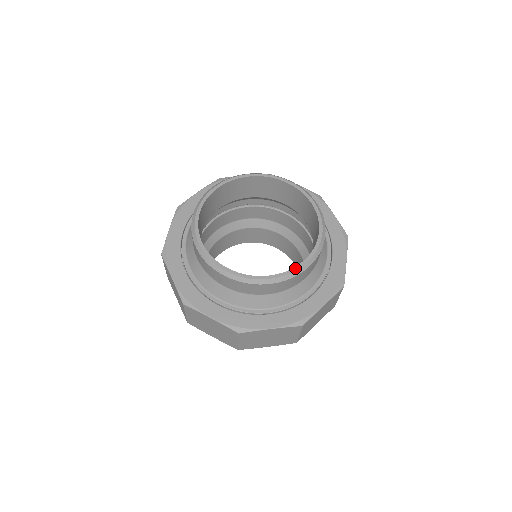
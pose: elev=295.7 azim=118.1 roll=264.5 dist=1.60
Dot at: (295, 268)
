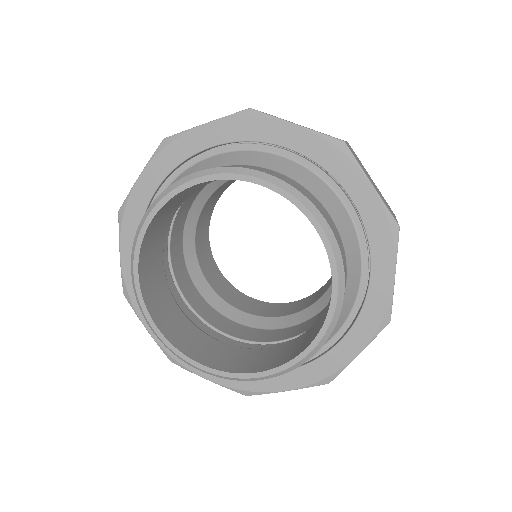
Dot at: (297, 358)
